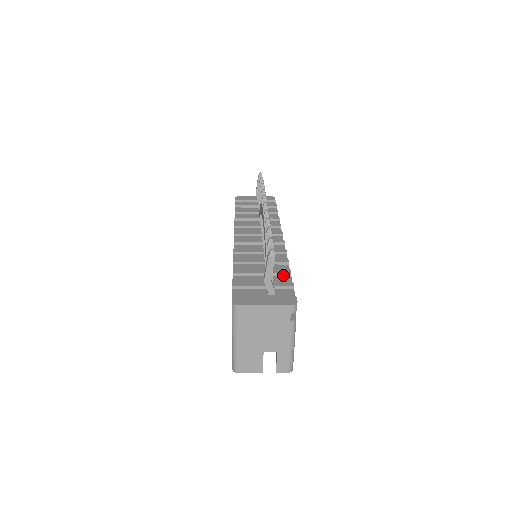
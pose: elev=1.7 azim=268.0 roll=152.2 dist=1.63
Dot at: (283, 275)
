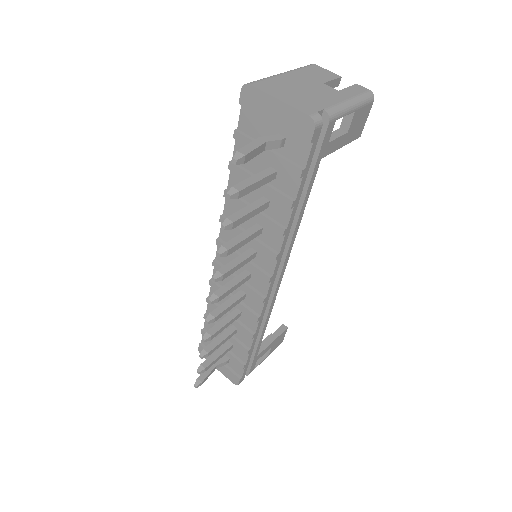
Dot at: (242, 348)
